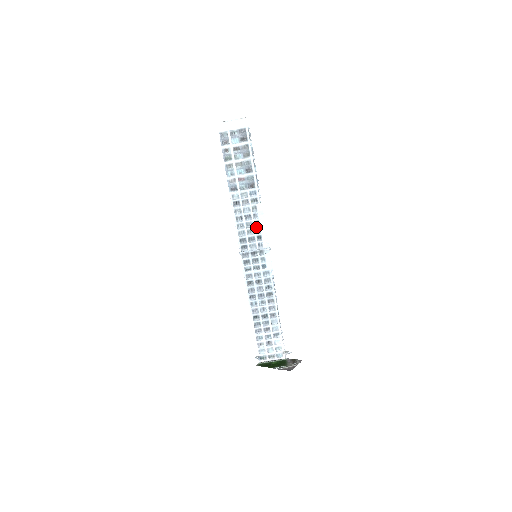
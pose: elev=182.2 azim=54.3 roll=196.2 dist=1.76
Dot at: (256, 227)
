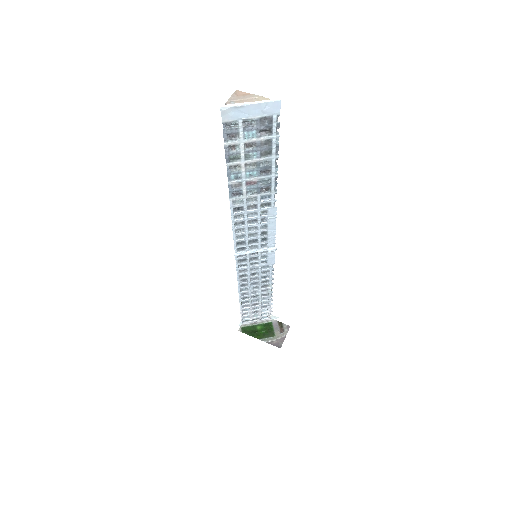
Dot at: (262, 231)
